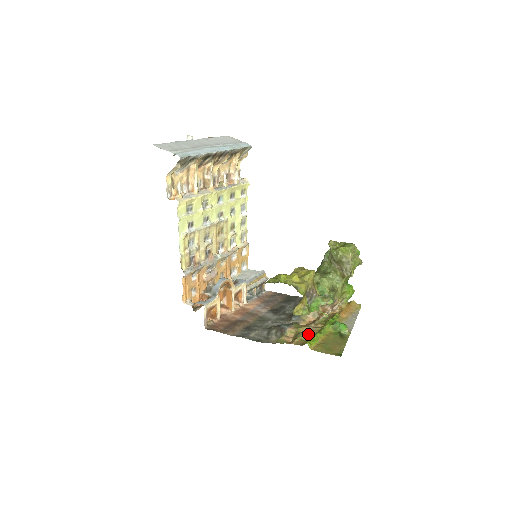
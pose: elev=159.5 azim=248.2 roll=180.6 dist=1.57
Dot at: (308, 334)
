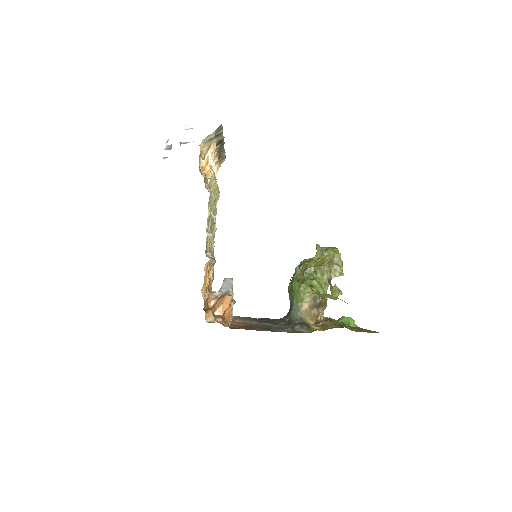
Dot at: (331, 325)
